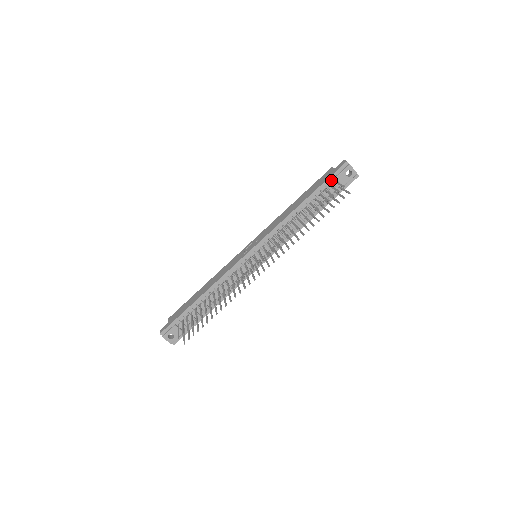
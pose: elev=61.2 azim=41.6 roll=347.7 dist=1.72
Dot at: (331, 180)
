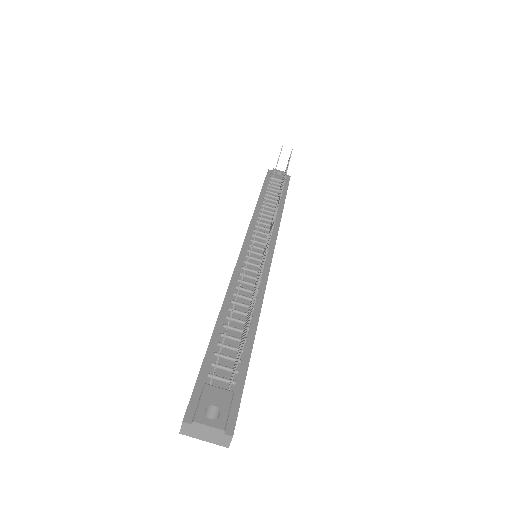
Dot at: (268, 181)
